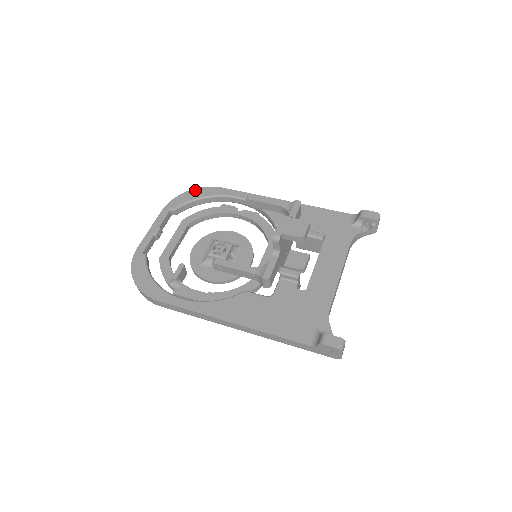
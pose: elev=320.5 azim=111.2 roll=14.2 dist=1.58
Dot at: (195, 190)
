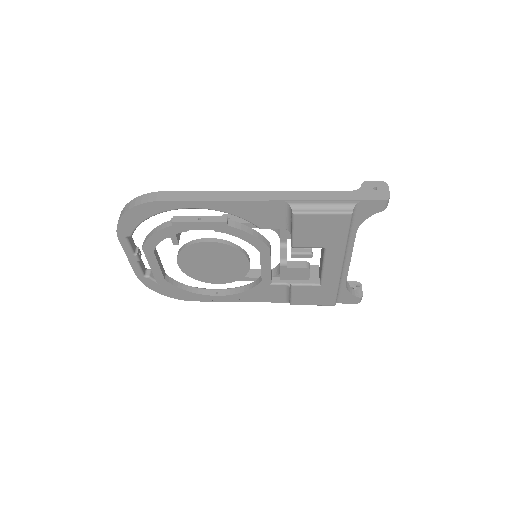
Dot at: occluded
